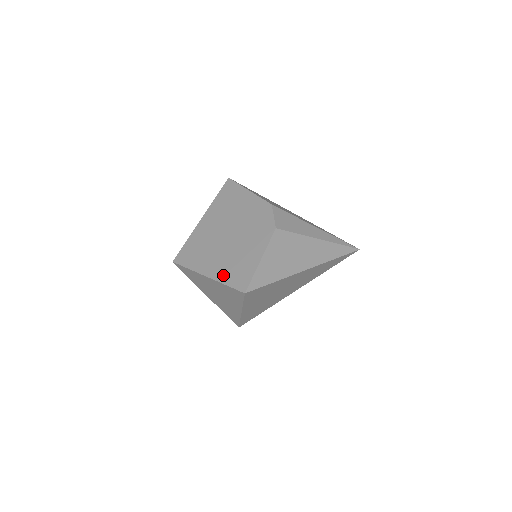
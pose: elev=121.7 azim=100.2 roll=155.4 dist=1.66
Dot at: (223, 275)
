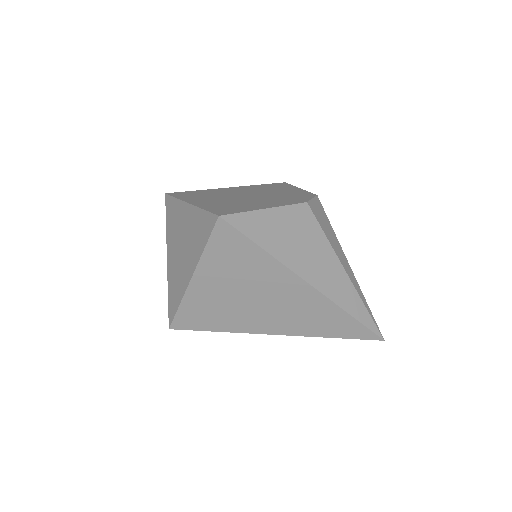
Dot at: (209, 205)
